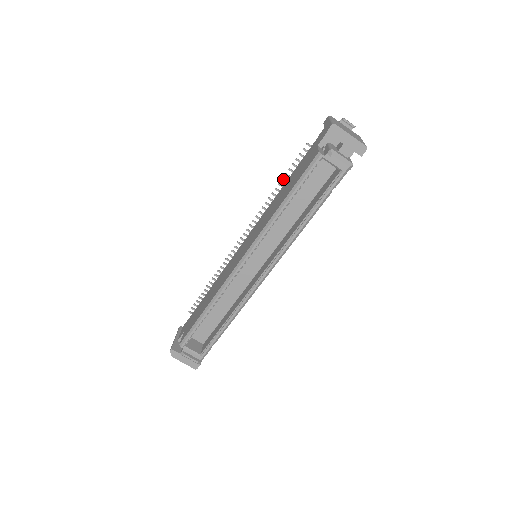
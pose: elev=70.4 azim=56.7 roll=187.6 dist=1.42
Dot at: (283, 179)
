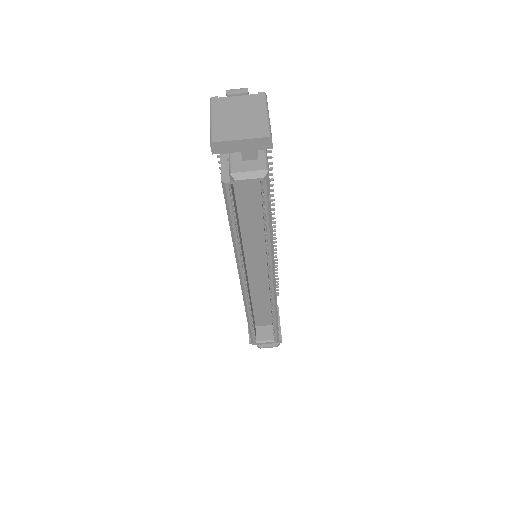
Dot at: occluded
